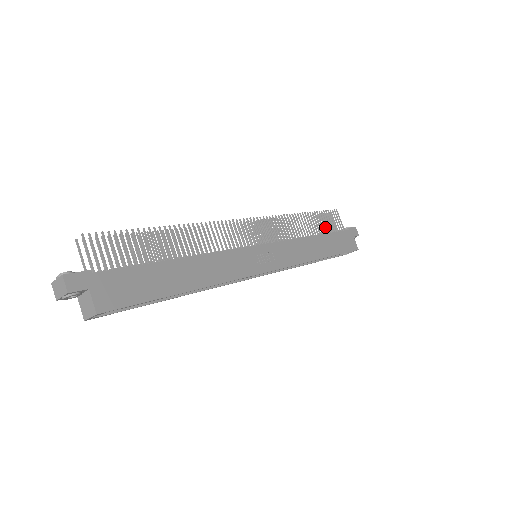
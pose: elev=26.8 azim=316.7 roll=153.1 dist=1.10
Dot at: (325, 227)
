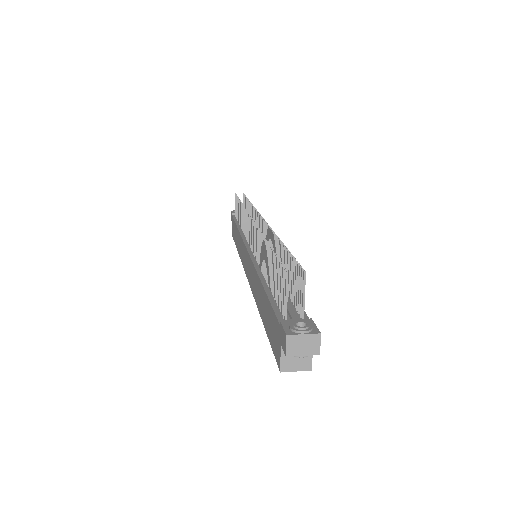
Dot at: occluded
